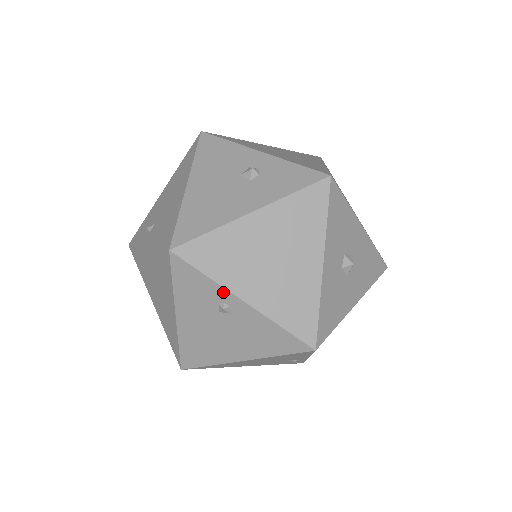
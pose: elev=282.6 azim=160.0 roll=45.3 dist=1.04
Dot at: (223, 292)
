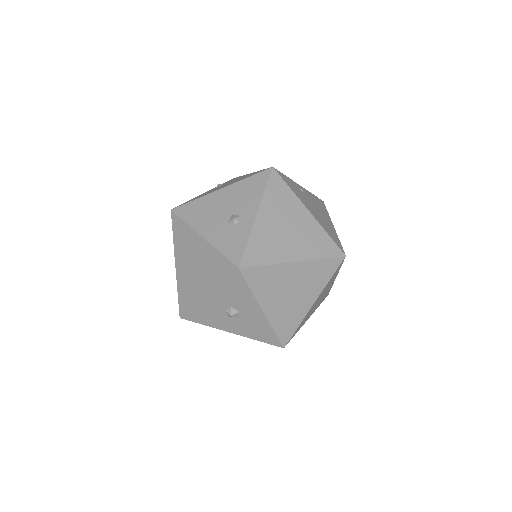
Dot at: (175, 251)
